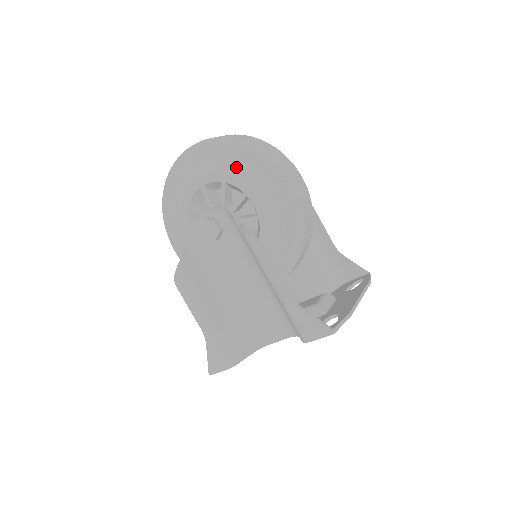
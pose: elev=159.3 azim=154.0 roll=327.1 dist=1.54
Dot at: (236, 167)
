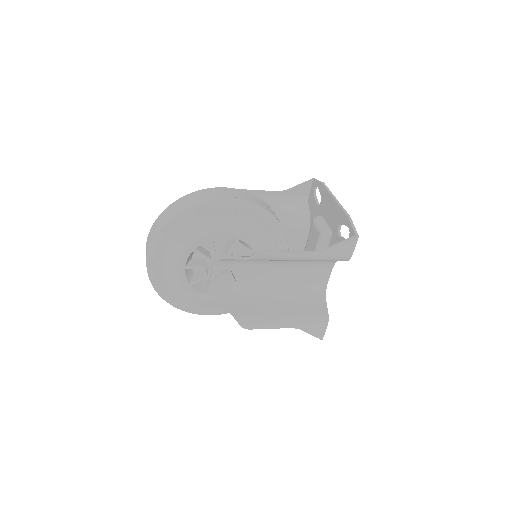
Dot at: (190, 234)
